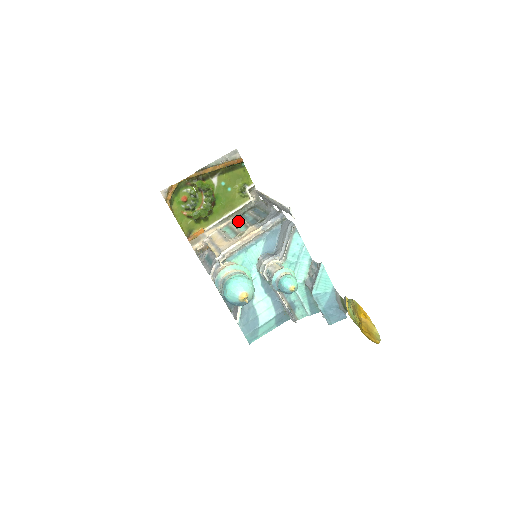
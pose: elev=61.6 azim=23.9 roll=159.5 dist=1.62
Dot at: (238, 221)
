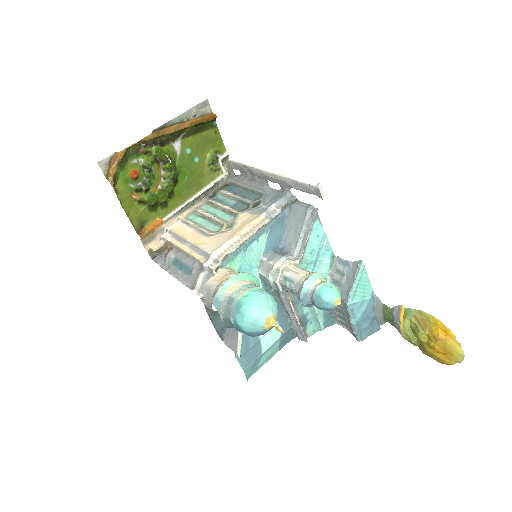
Dot at: (210, 206)
